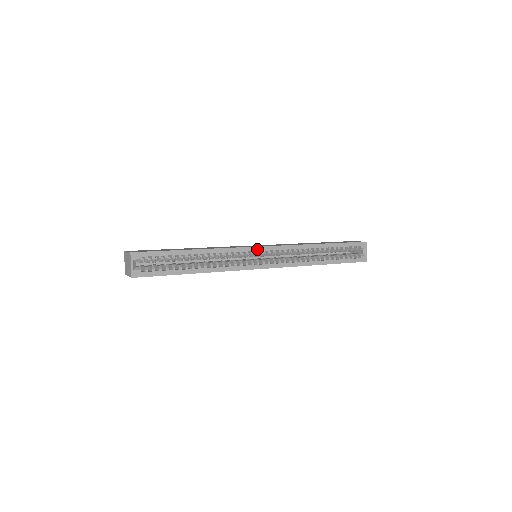
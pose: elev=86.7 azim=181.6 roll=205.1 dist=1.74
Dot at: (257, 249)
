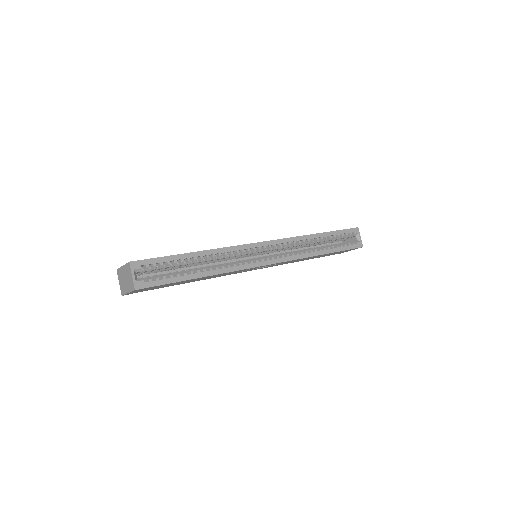
Dot at: (258, 245)
